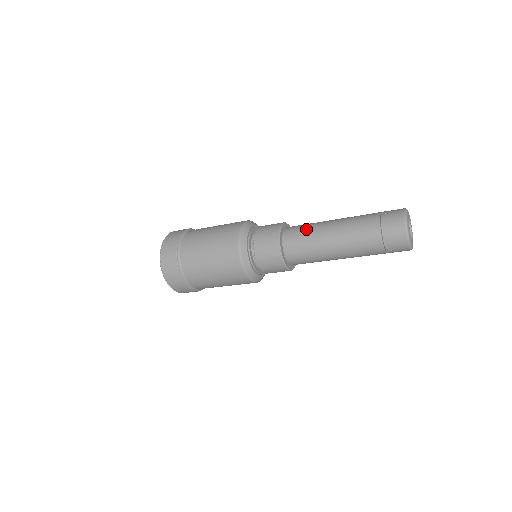
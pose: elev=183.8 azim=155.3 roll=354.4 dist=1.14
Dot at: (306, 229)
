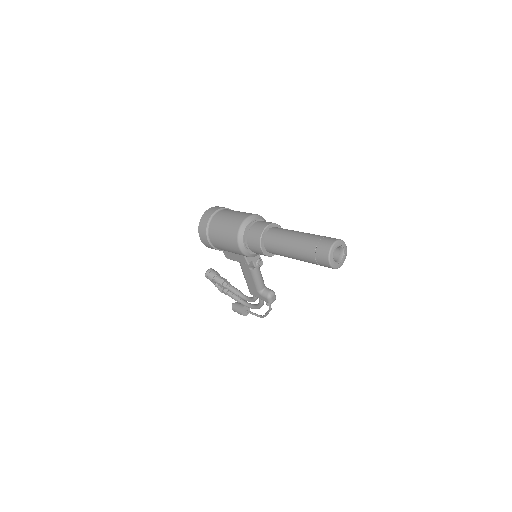
Dot at: (287, 229)
